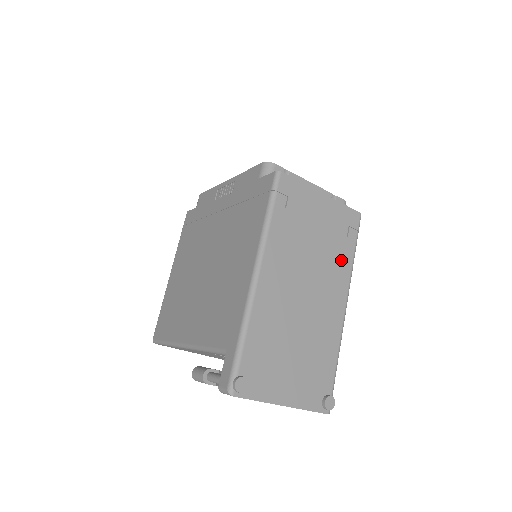
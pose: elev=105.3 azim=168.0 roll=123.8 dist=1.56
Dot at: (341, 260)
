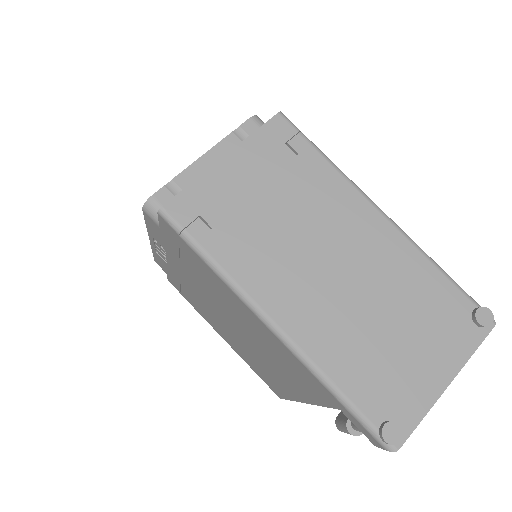
Dot at: (322, 184)
